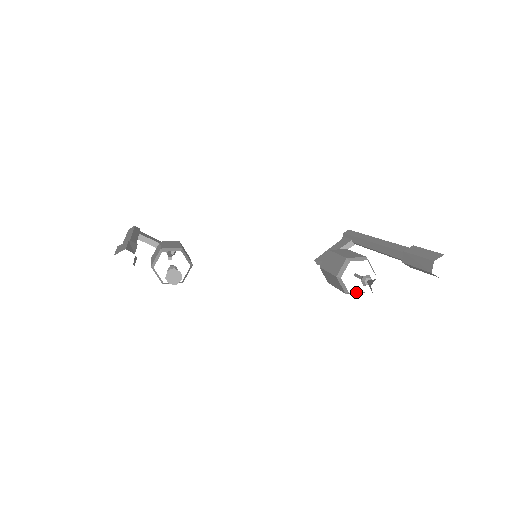
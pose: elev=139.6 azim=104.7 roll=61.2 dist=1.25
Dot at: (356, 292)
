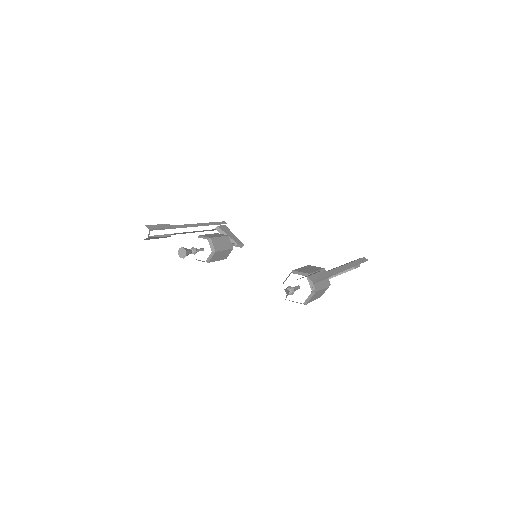
Dot at: occluded
